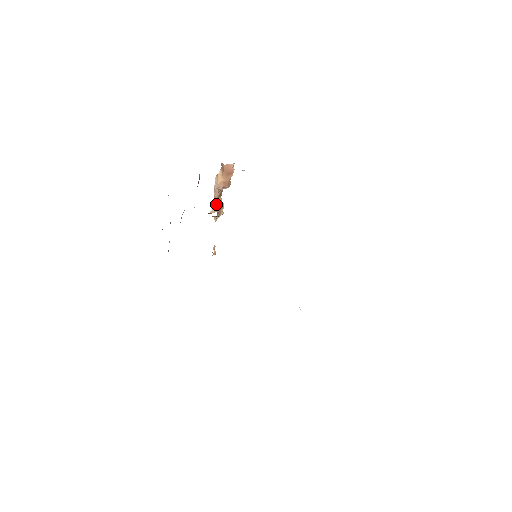
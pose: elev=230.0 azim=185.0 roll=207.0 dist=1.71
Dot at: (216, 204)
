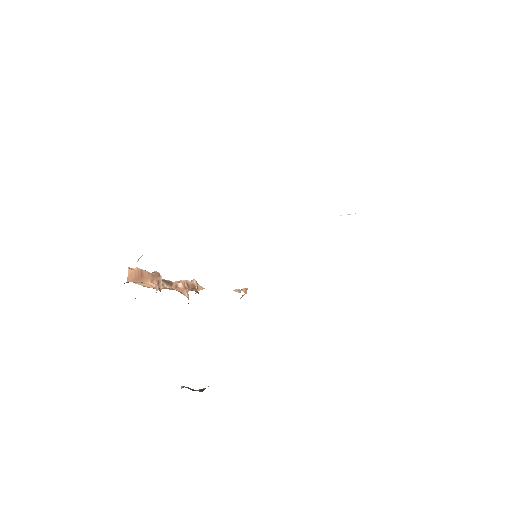
Dot at: (179, 290)
